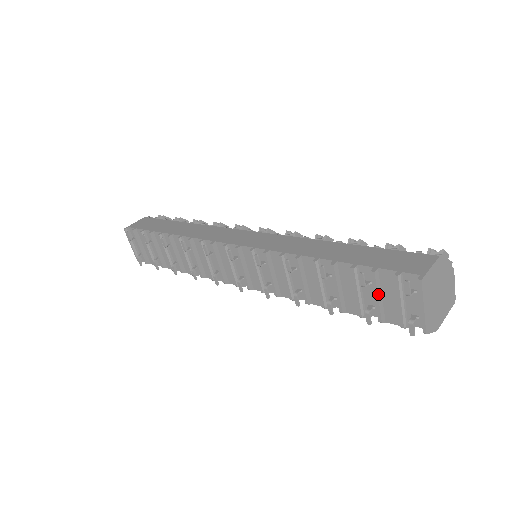
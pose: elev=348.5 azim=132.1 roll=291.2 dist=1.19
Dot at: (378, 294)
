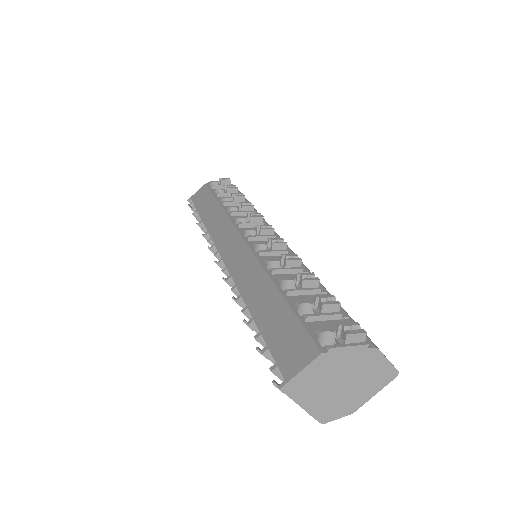
Dot at: occluded
